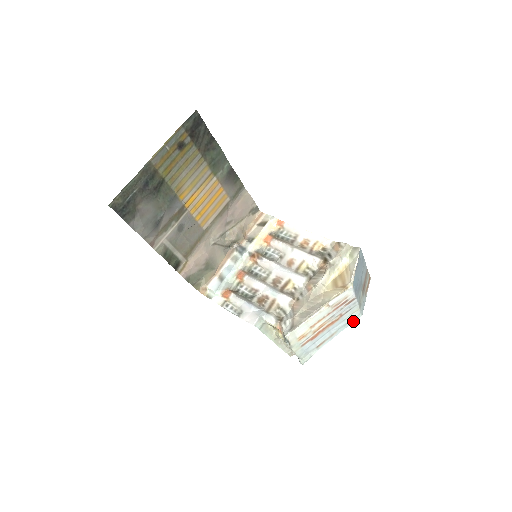
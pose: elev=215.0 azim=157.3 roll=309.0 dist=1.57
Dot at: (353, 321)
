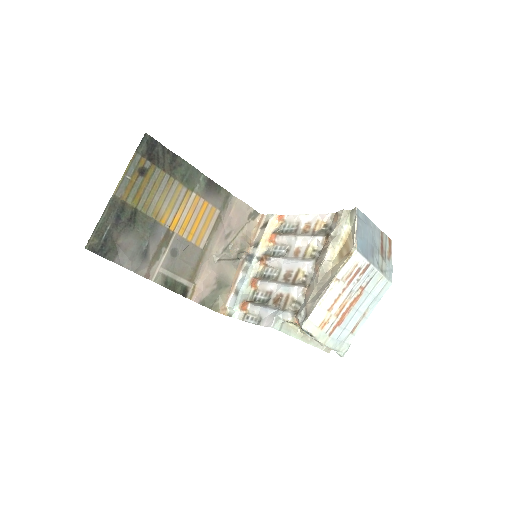
Dot at: (384, 292)
